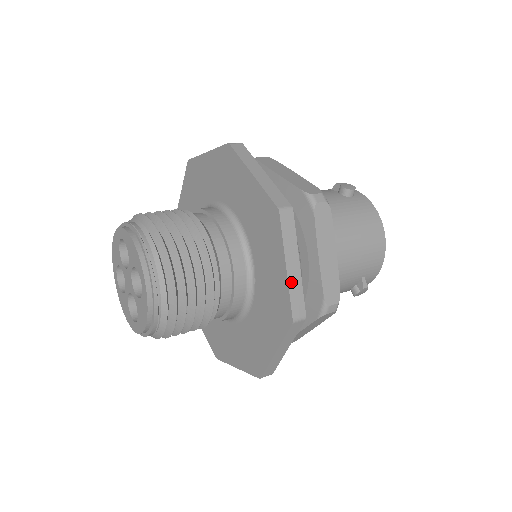
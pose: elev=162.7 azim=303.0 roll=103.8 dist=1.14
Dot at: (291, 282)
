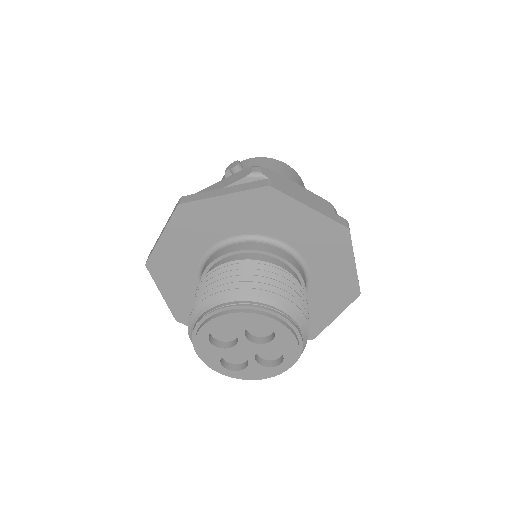
Dot at: (322, 212)
